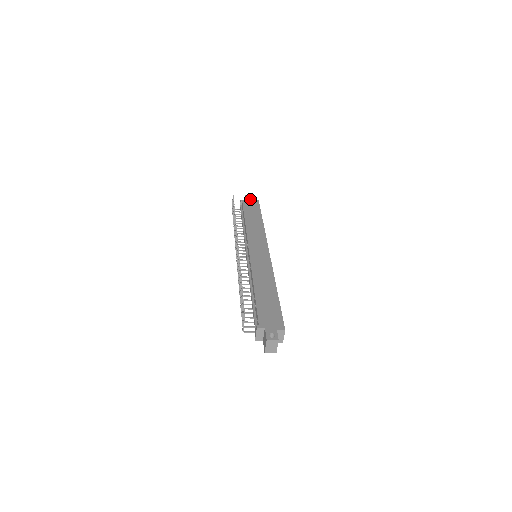
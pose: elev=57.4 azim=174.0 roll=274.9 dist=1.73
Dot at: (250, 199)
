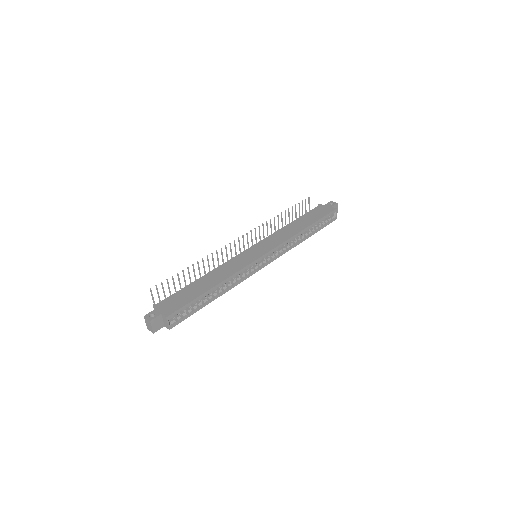
Dot at: (329, 205)
